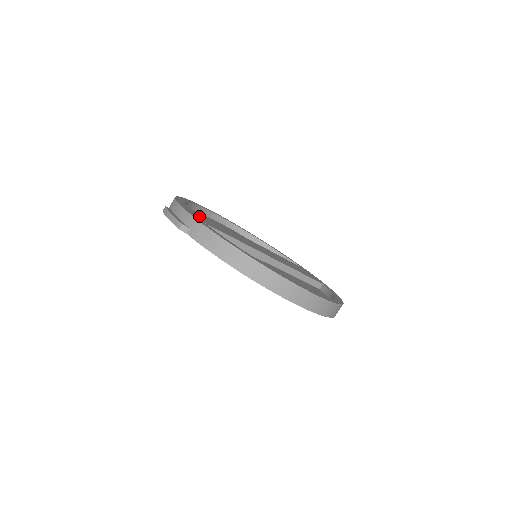
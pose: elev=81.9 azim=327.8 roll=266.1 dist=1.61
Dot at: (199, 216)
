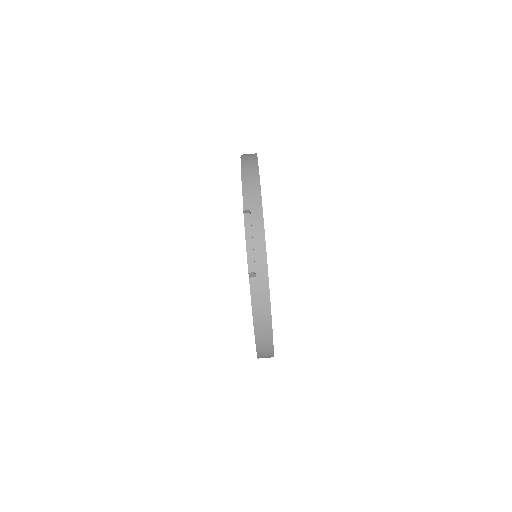
Dot at: occluded
